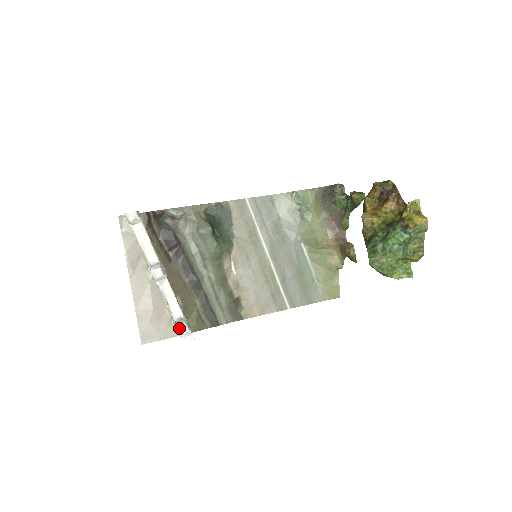
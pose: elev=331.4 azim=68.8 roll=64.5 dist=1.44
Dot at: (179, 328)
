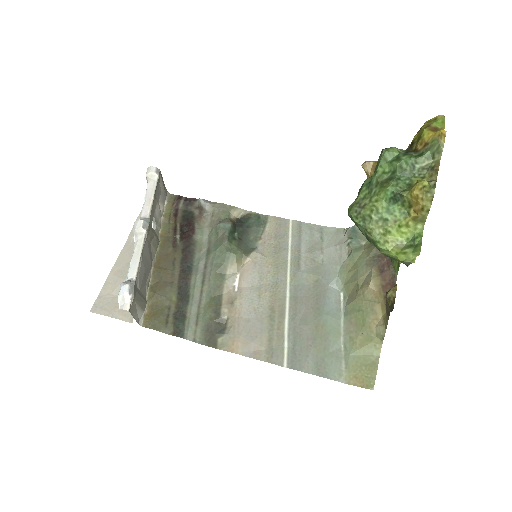
Dot at: (121, 287)
